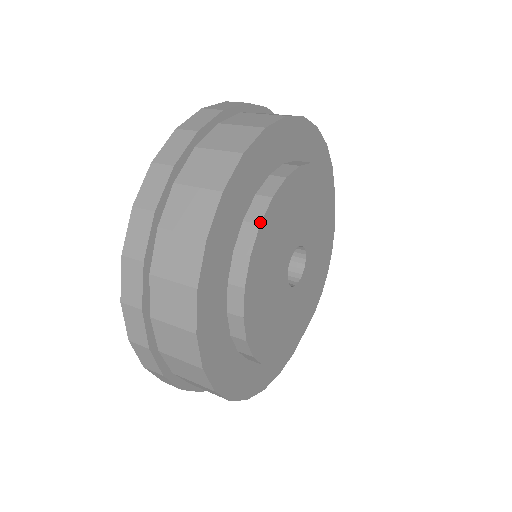
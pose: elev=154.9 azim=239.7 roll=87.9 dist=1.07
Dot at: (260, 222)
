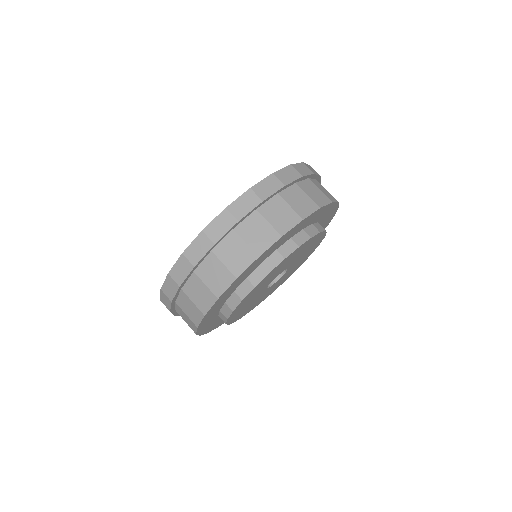
Dot at: (225, 323)
